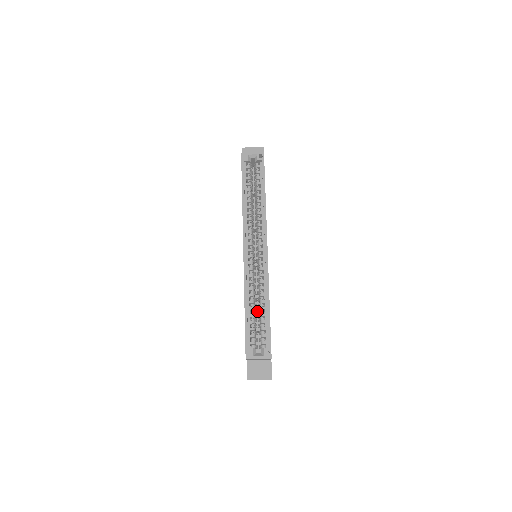
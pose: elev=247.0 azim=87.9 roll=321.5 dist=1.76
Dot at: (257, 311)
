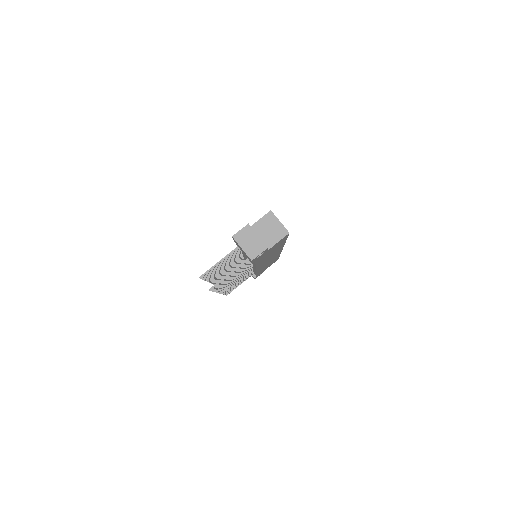
Dot at: occluded
